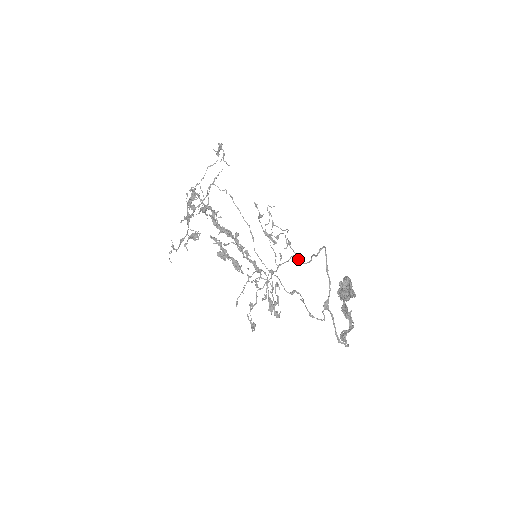
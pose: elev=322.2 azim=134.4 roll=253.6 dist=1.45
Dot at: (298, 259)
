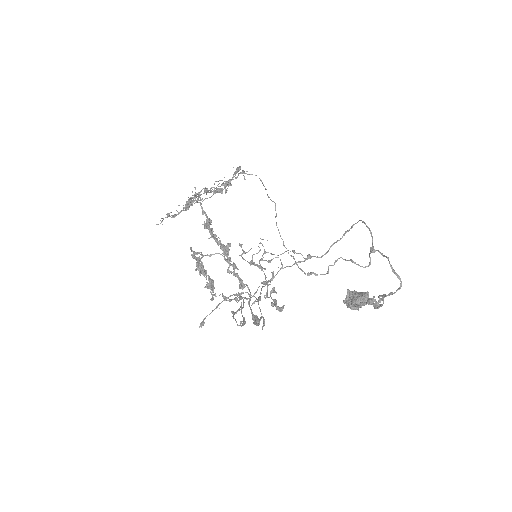
Dot at: (310, 255)
